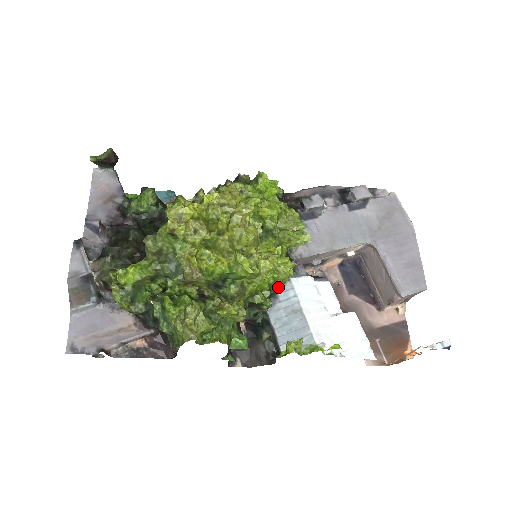
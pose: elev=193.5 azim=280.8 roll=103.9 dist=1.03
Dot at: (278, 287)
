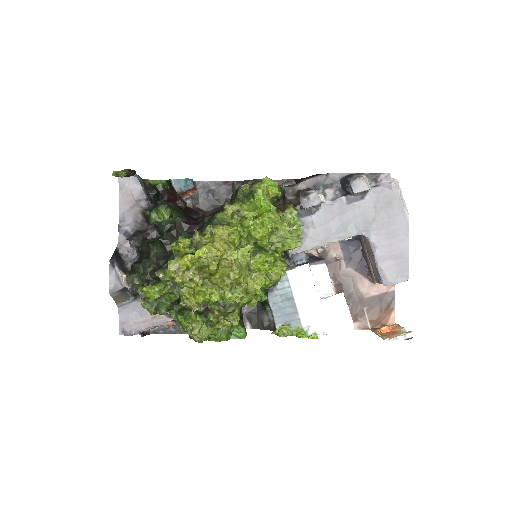
Dot at: (272, 285)
